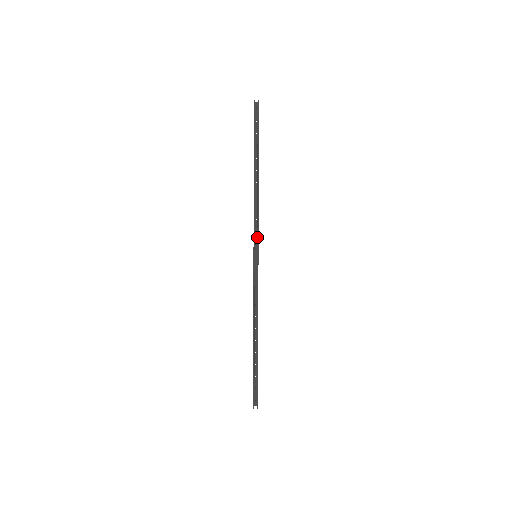
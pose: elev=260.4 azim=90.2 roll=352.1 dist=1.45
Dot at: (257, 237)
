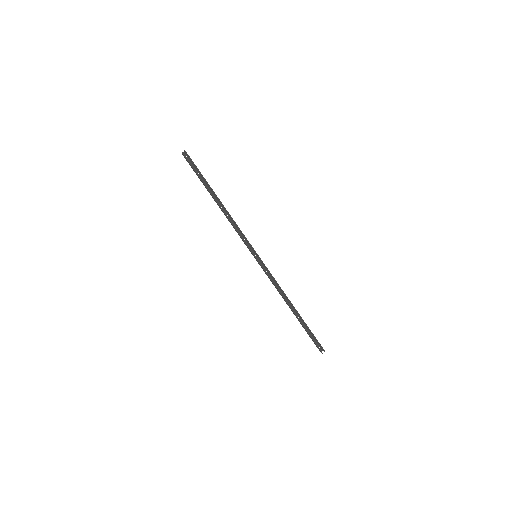
Dot at: (248, 243)
